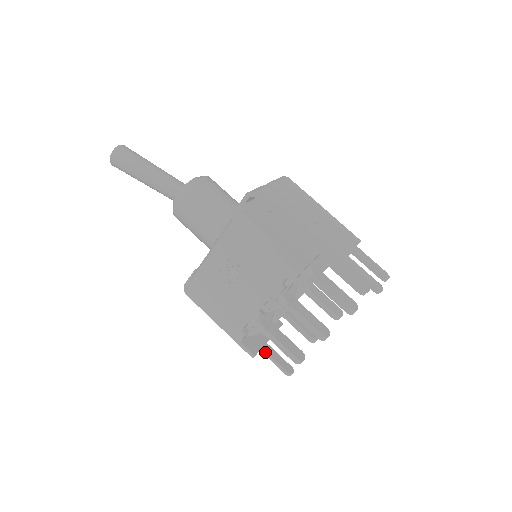
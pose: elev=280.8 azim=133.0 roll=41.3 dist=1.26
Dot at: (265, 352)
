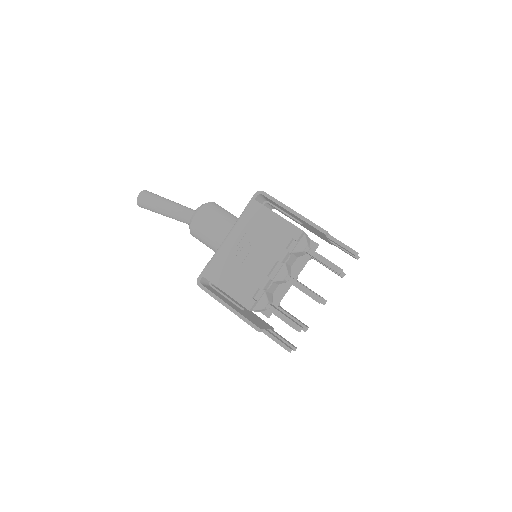
Dot at: (267, 332)
